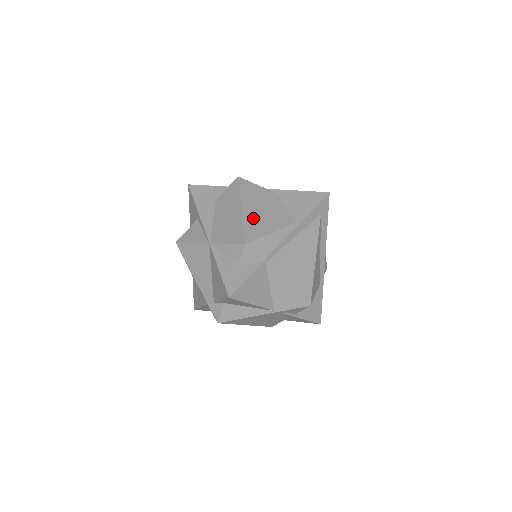
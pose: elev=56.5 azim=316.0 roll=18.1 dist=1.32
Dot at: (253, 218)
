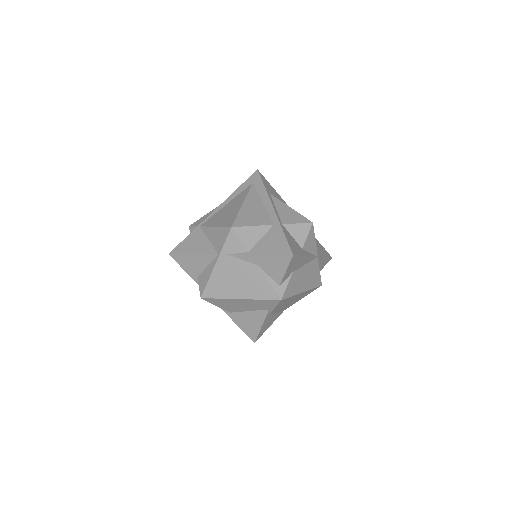
Dot at: occluded
